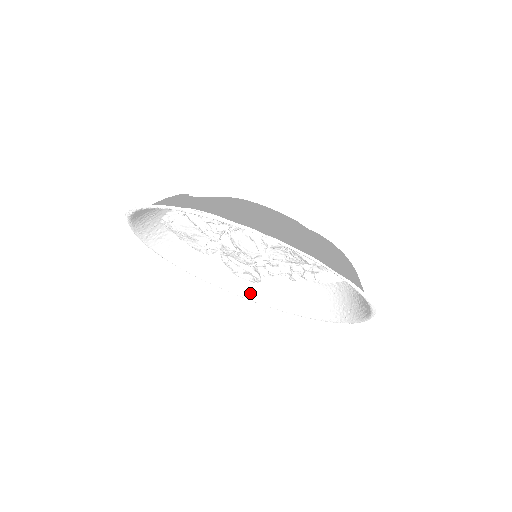
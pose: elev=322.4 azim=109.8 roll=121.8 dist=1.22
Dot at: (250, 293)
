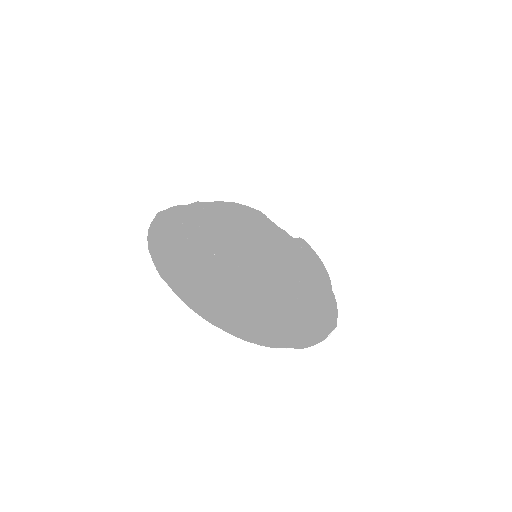
Dot at: occluded
